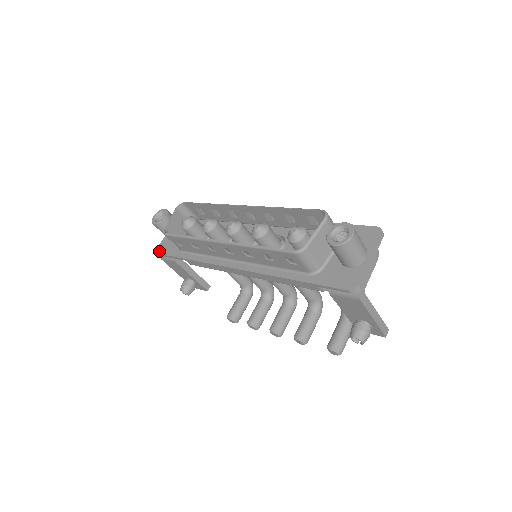
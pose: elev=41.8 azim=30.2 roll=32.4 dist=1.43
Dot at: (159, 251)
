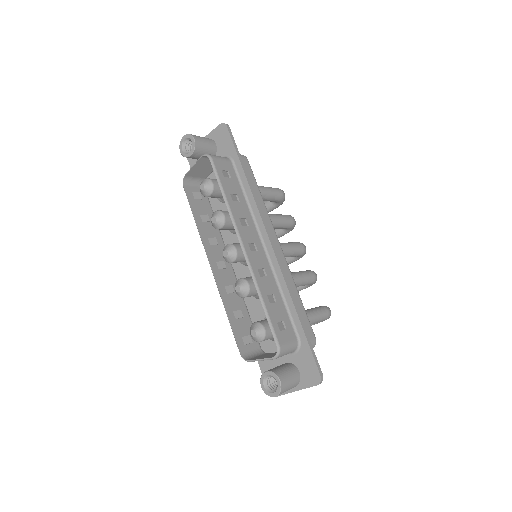
Dot at: (189, 158)
